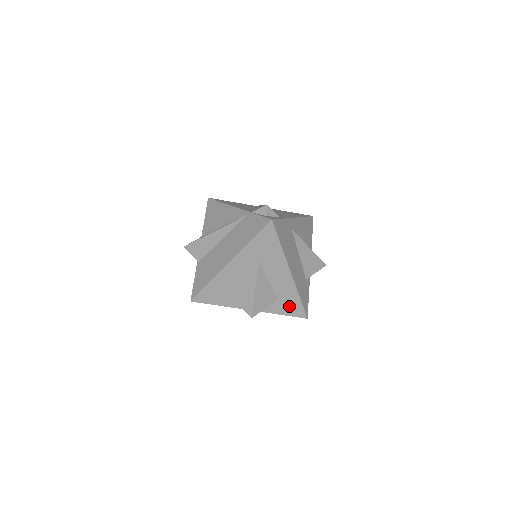
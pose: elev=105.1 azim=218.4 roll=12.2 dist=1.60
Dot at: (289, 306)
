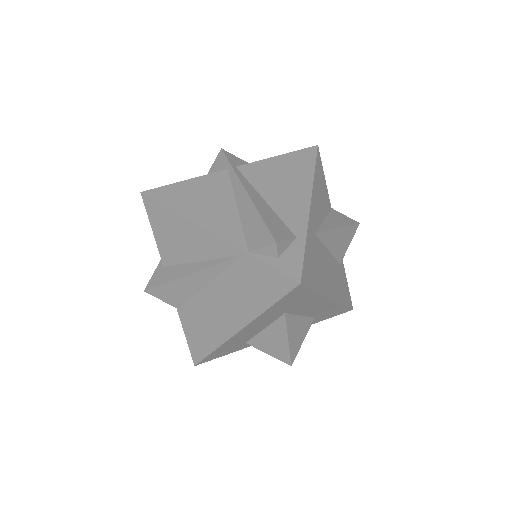
Dot at: (329, 314)
